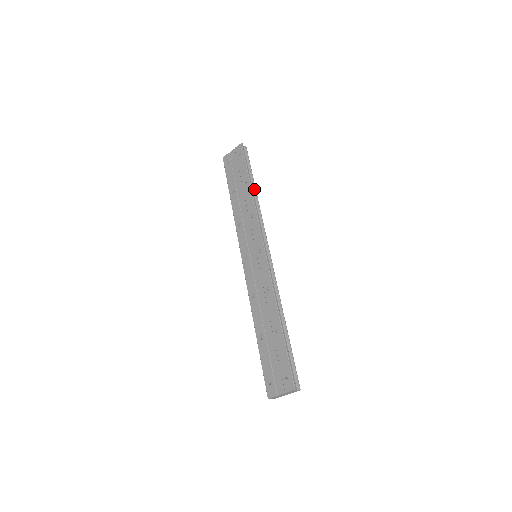
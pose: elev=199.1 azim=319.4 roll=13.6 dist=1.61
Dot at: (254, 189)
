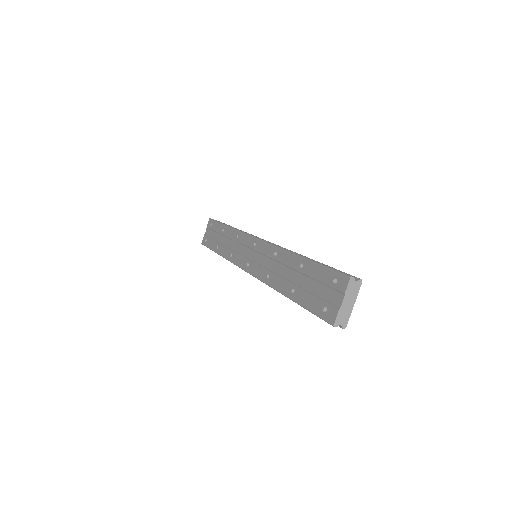
Dot at: occluded
